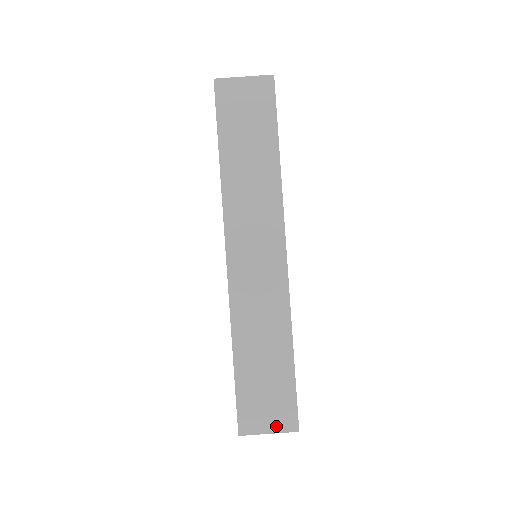
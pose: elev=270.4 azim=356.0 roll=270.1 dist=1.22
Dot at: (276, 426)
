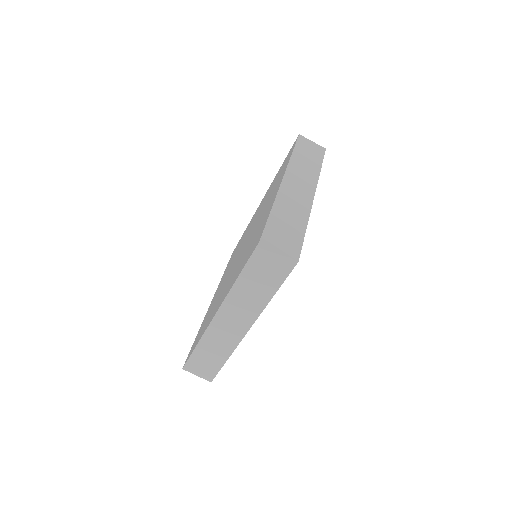
Dot at: (202, 376)
